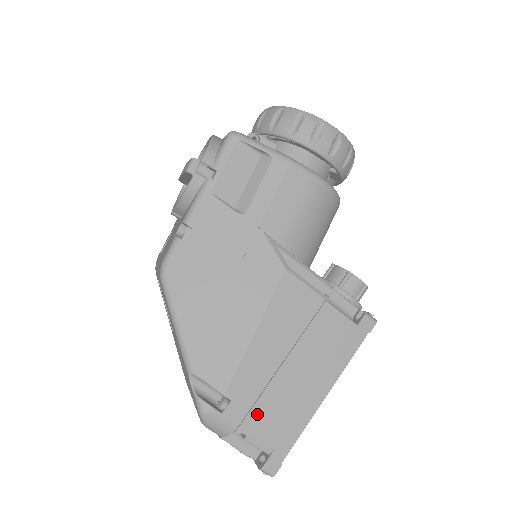
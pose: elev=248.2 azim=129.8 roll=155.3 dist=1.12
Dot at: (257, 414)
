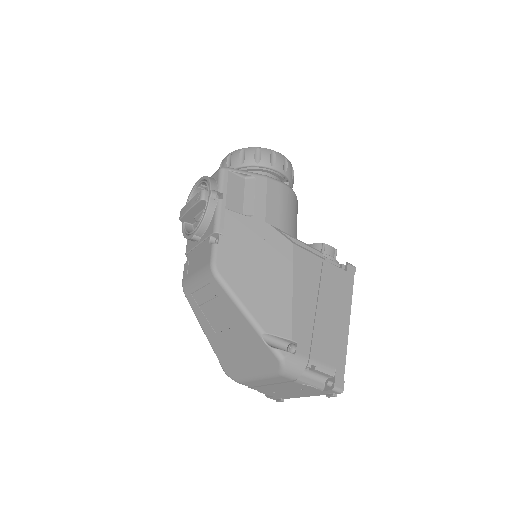
Dot at: (316, 348)
